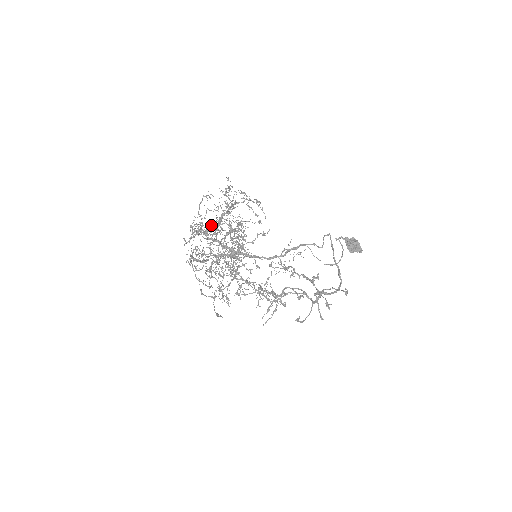
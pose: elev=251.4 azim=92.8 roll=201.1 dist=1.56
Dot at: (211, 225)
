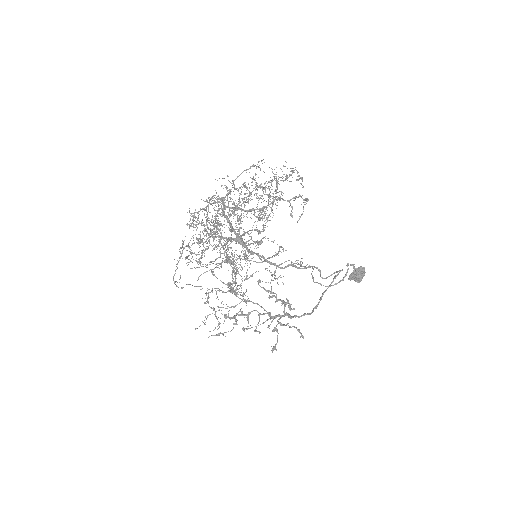
Dot at: (234, 211)
